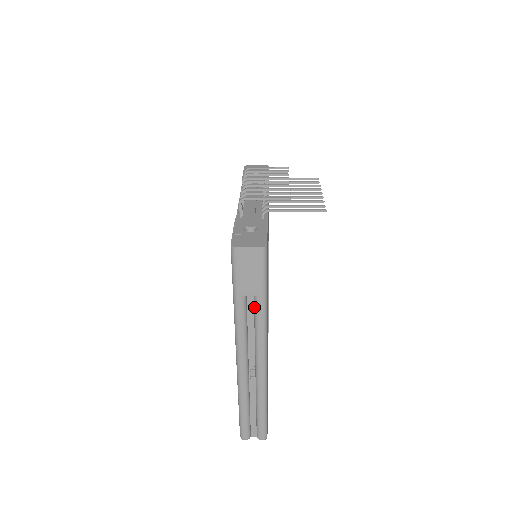
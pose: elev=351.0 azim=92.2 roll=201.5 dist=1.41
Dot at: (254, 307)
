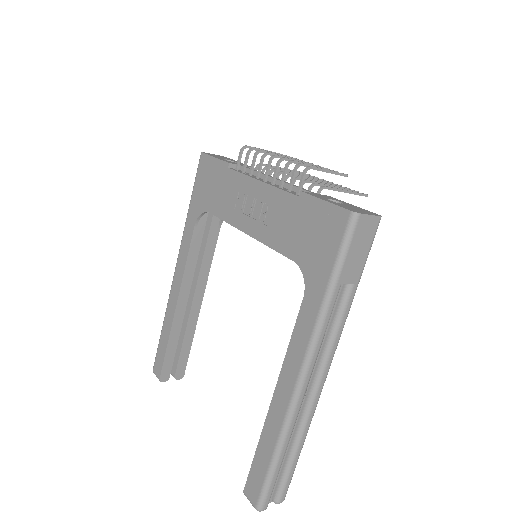
Dot at: (341, 301)
